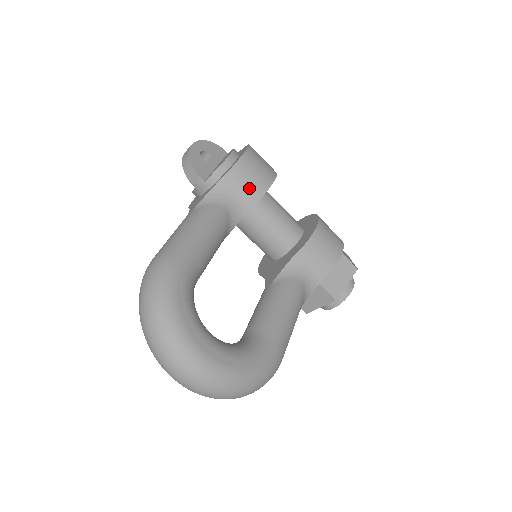
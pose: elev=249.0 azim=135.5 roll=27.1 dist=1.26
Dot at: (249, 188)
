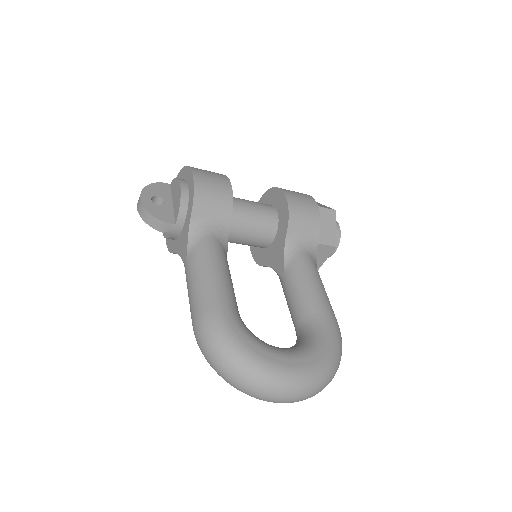
Dot at: (218, 206)
